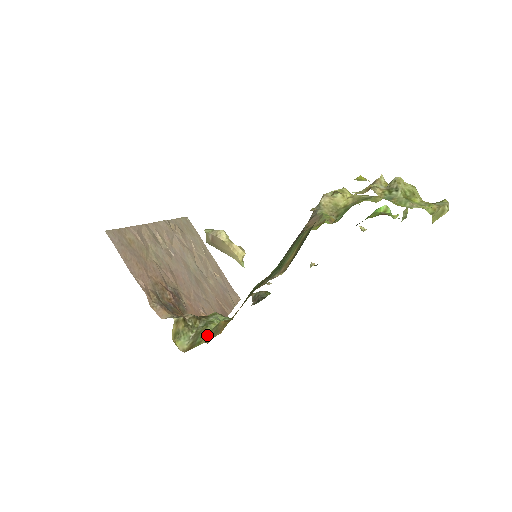
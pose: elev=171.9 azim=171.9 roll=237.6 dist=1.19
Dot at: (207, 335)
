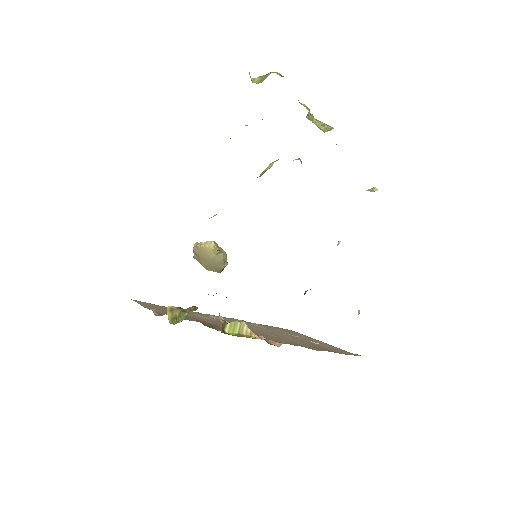
Dot at: occluded
